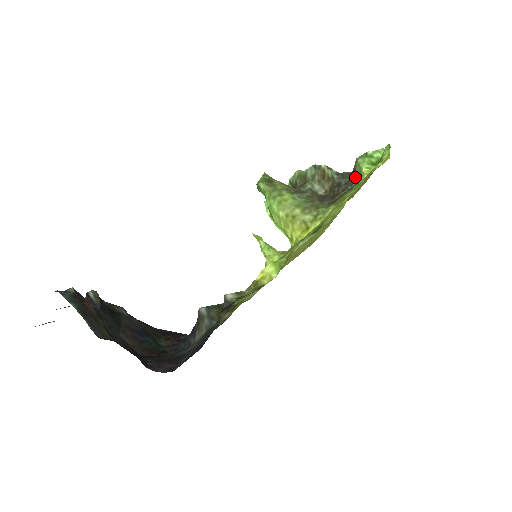
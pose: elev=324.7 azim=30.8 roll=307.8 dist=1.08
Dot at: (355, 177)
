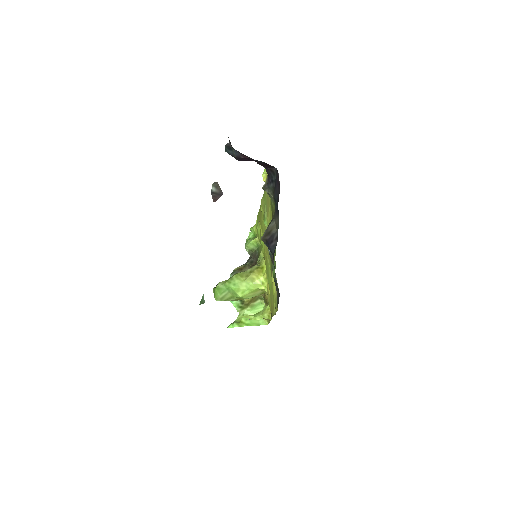
Dot at: (254, 251)
